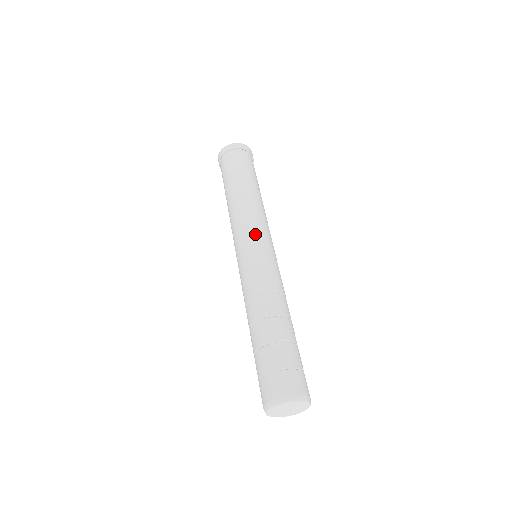
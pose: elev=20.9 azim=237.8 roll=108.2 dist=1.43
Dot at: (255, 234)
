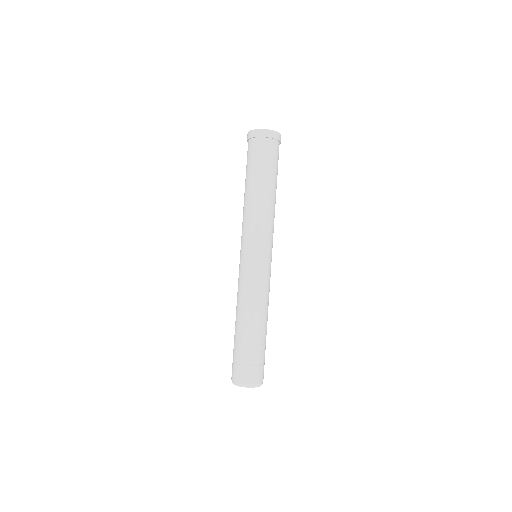
Dot at: (254, 245)
